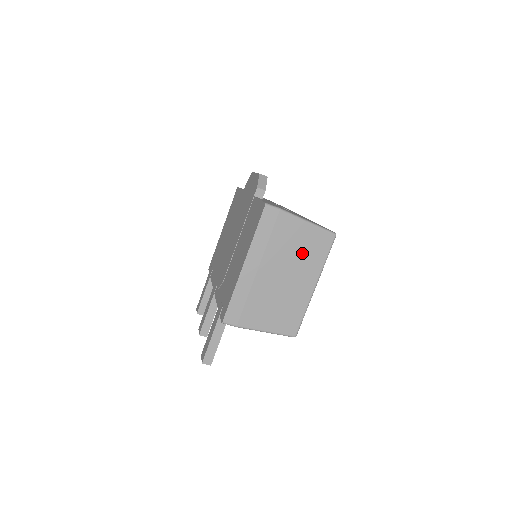
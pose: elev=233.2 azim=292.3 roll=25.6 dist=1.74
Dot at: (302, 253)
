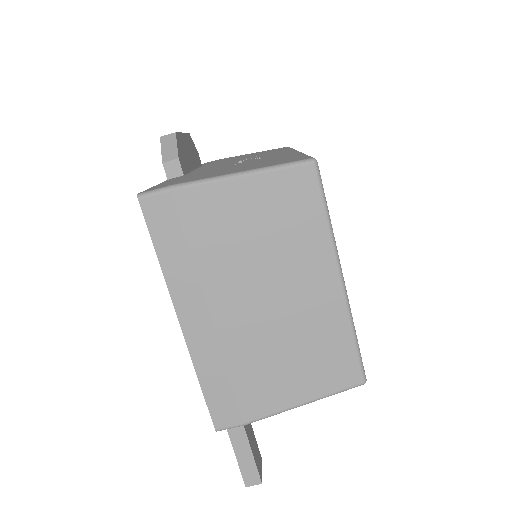
Dot at: (271, 237)
